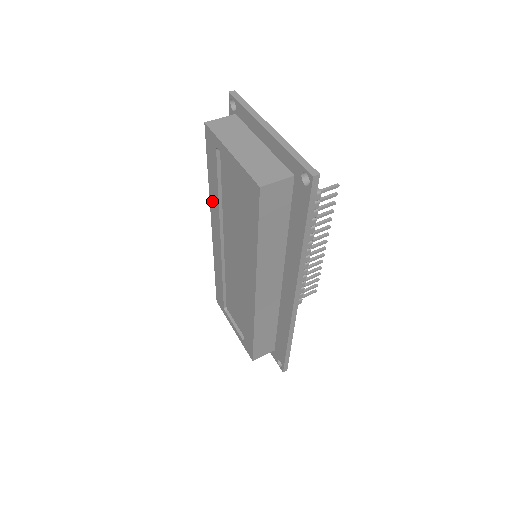
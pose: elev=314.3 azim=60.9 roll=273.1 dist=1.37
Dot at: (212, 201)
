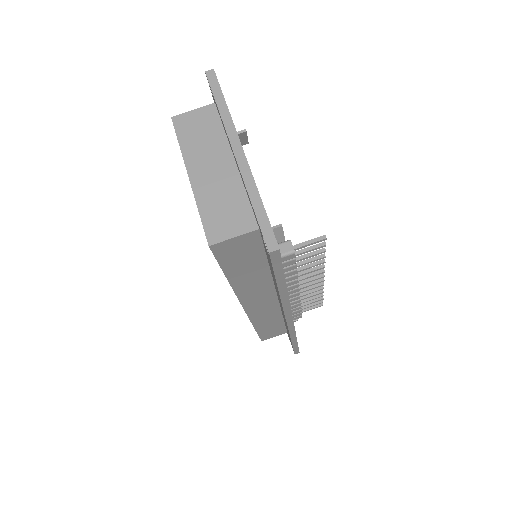
Dot at: occluded
